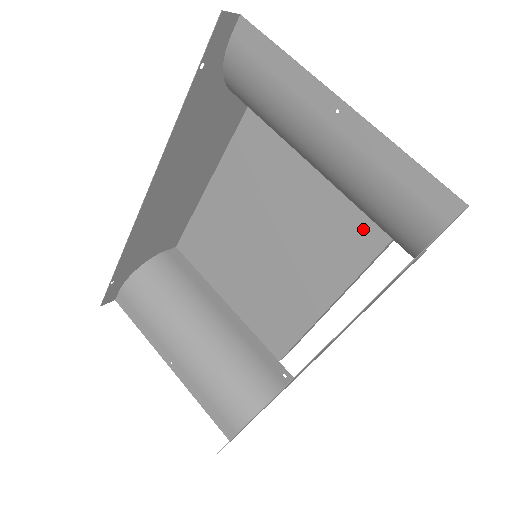
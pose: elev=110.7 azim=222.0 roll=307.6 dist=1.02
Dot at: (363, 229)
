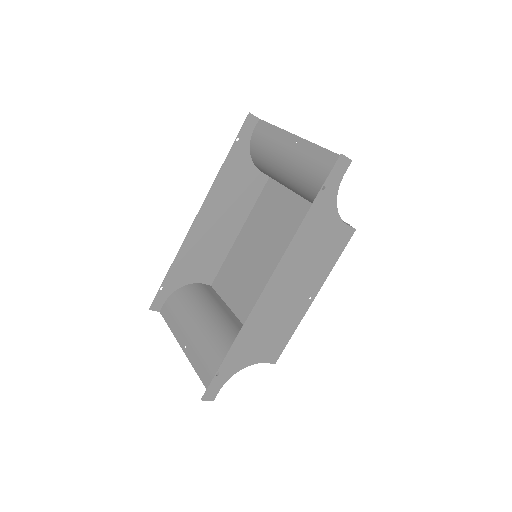
Dot at: occluded
